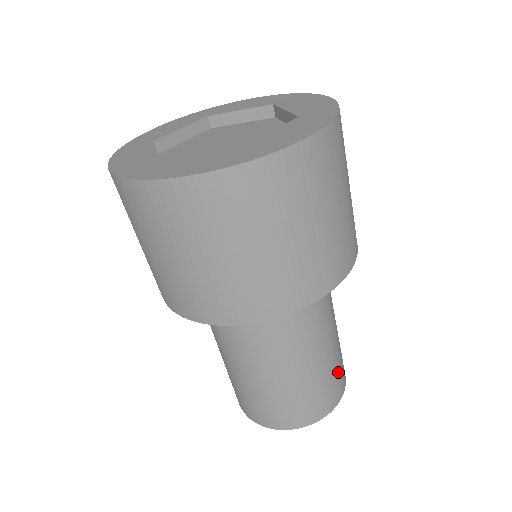
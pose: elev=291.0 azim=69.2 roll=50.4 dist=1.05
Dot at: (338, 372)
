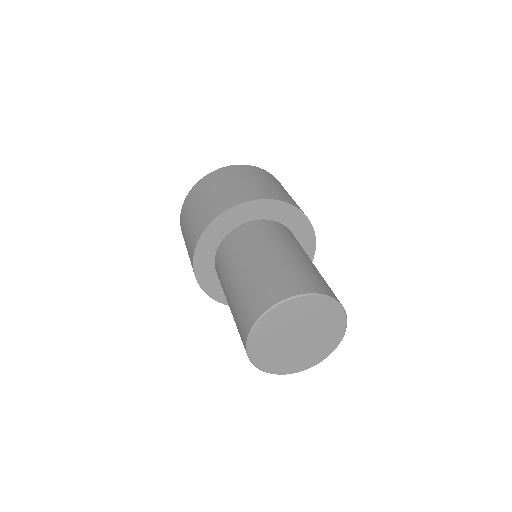
Dot at: (324, 282)
